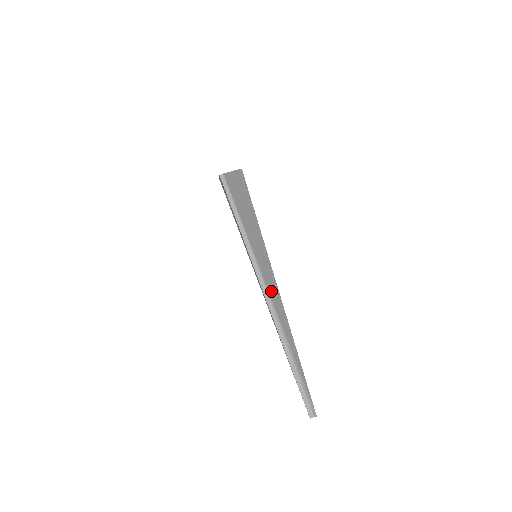
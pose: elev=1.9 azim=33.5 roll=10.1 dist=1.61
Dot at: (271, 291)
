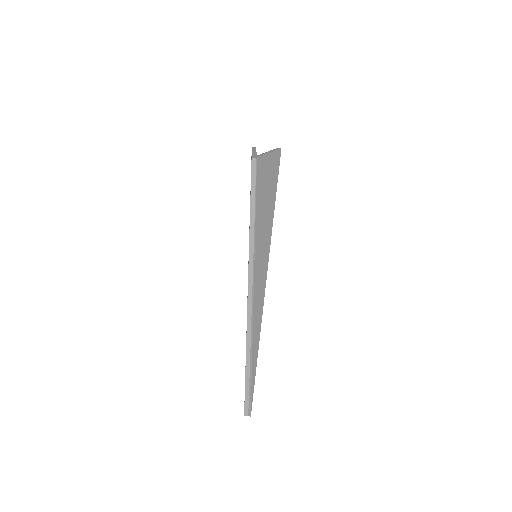
Dot at: (256, 299)
